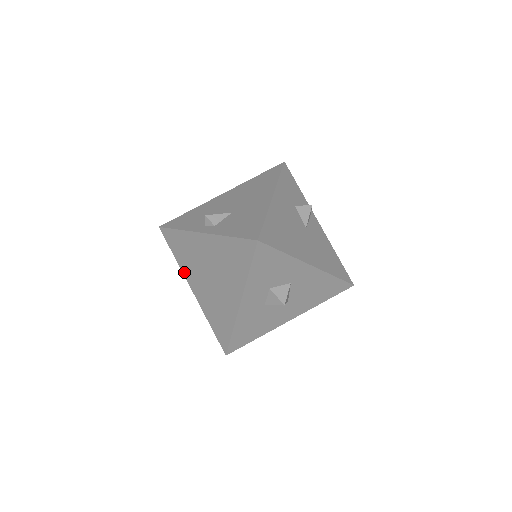
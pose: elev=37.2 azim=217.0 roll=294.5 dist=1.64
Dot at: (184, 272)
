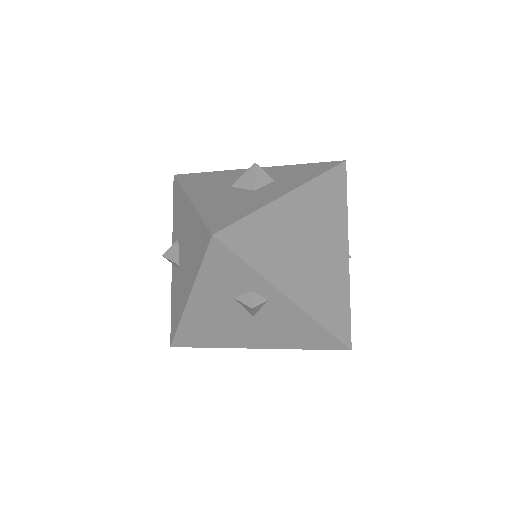
Dot at: occluded
